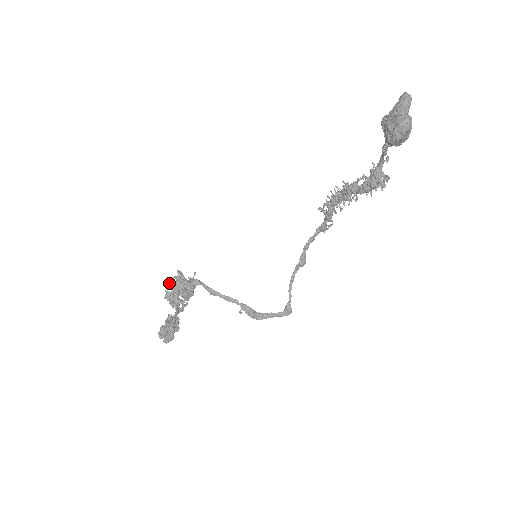
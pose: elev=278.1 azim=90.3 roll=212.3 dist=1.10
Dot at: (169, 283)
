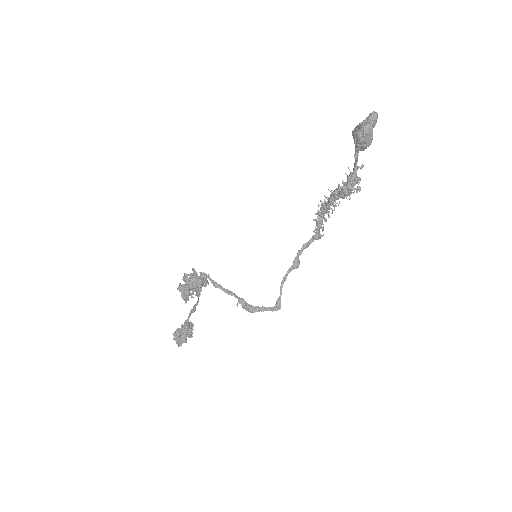
Dot at: (183, 277)
